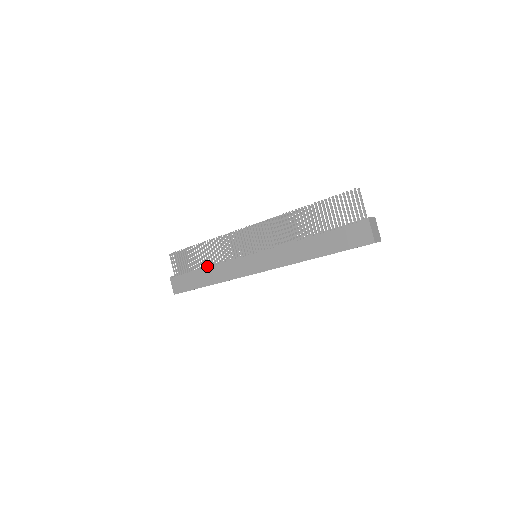
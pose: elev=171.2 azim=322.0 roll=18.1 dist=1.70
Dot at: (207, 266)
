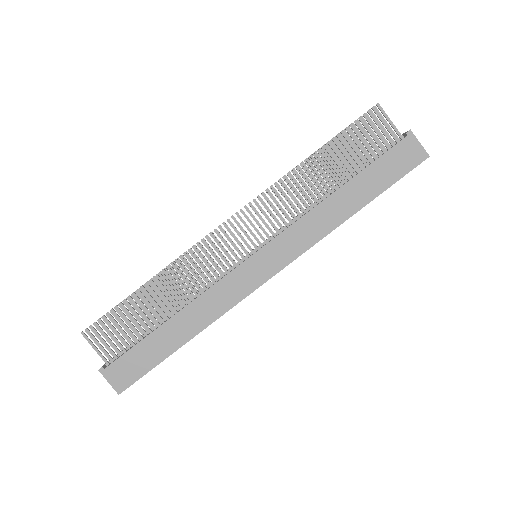
Dot at: (170, 314)
